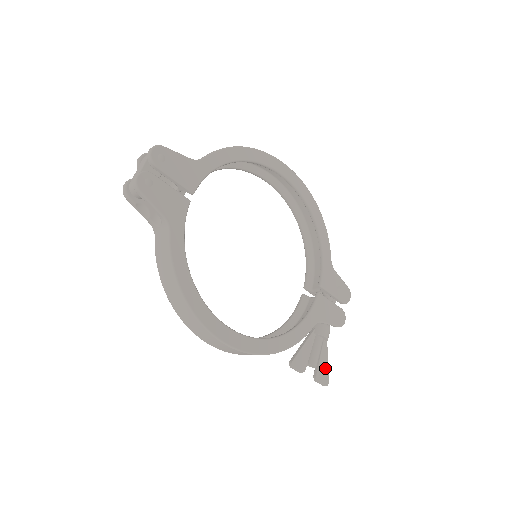
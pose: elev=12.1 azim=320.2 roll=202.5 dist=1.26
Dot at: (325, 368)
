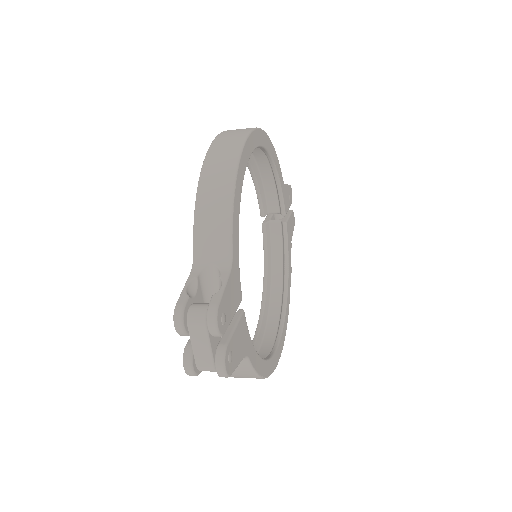
Dot at: occluded
